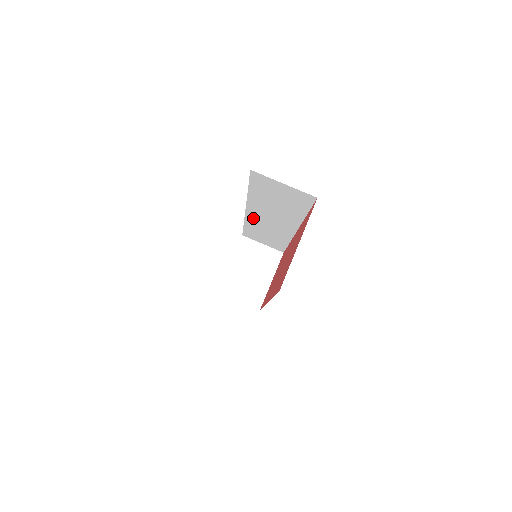
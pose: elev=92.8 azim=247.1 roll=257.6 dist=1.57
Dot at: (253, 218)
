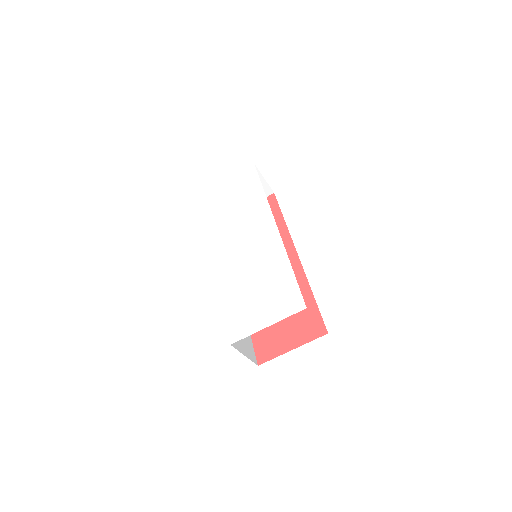
Dot at: occluded
